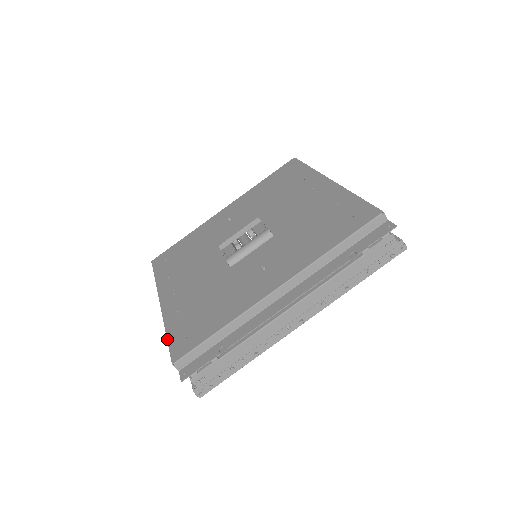
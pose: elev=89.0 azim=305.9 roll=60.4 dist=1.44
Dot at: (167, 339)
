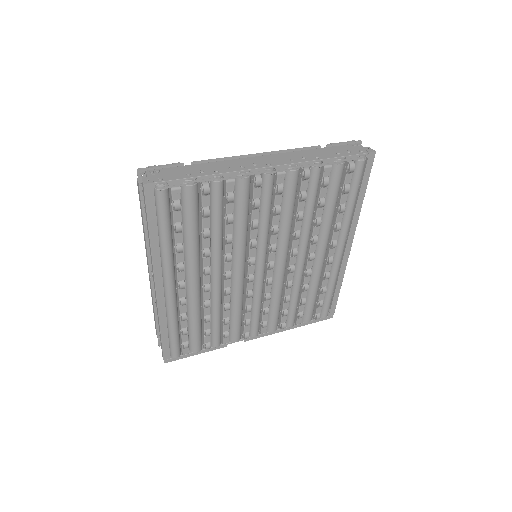
Dot at: occluded
